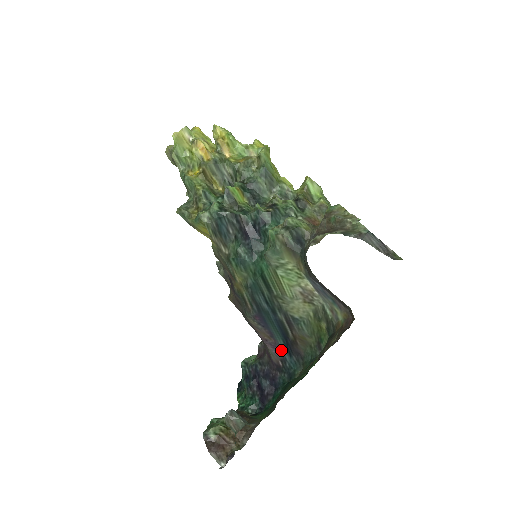
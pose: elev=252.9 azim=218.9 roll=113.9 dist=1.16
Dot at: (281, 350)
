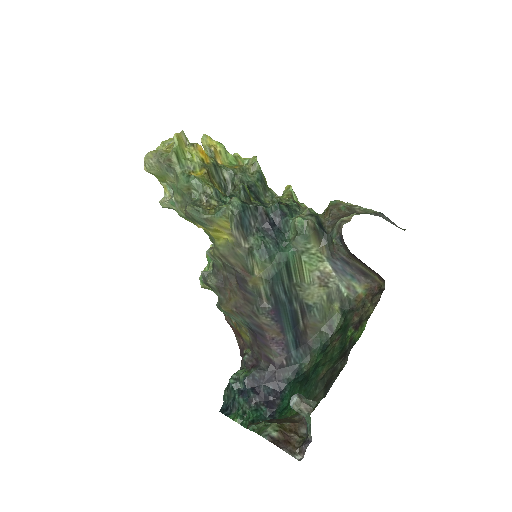
Dot at: (288, 346)
